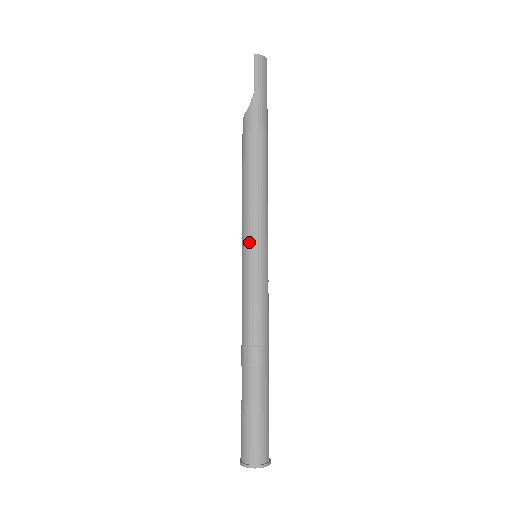
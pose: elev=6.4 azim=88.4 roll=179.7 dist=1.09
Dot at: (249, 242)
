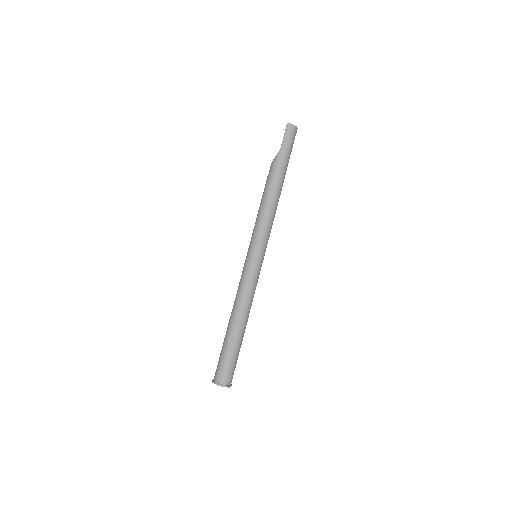
Dot at: (252, 246)
